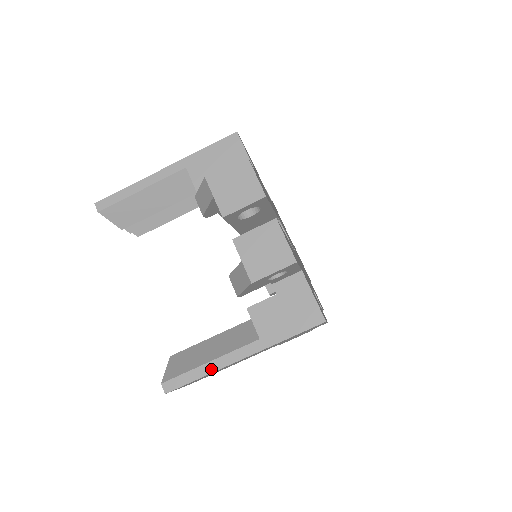
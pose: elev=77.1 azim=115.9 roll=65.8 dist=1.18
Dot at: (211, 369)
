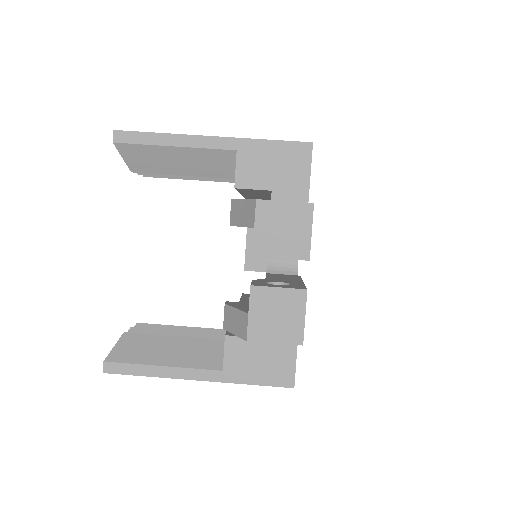
Dot at: (161, 374)
